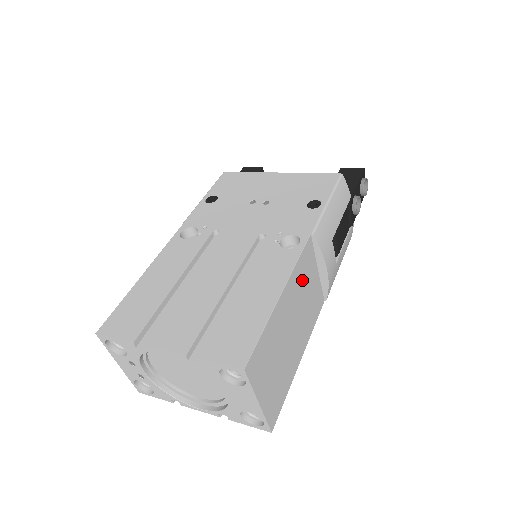
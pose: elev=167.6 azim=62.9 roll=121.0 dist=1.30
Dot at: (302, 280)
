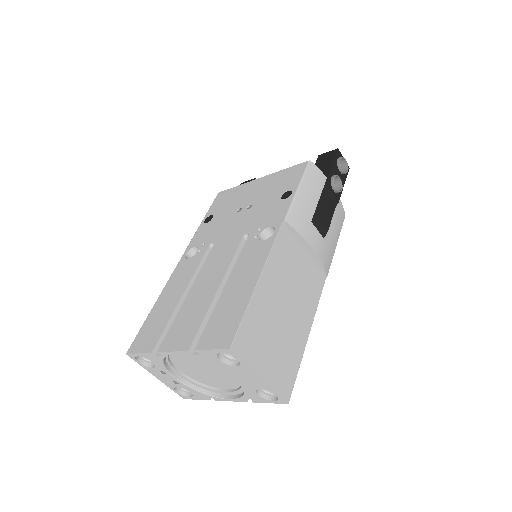
Dot at: (285, 263)
